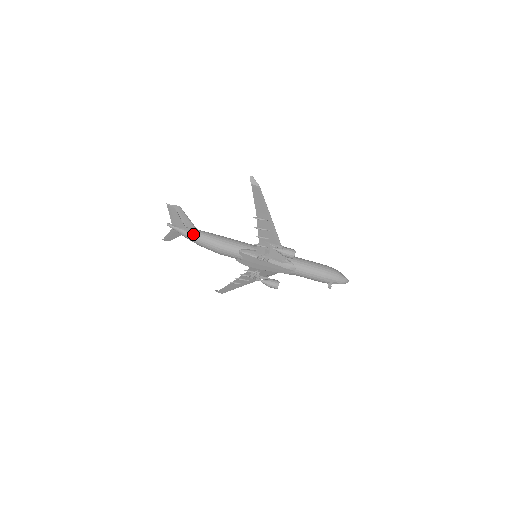
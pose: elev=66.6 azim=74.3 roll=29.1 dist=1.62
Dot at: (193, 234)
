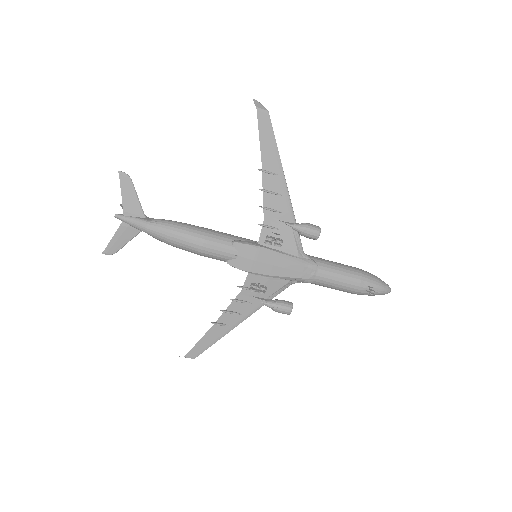
Dot at: (158, 222)
